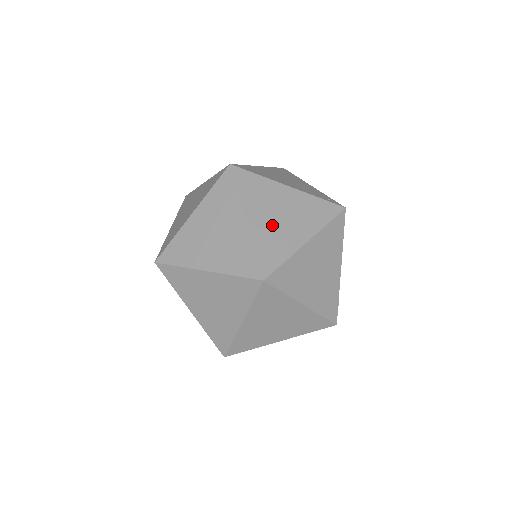
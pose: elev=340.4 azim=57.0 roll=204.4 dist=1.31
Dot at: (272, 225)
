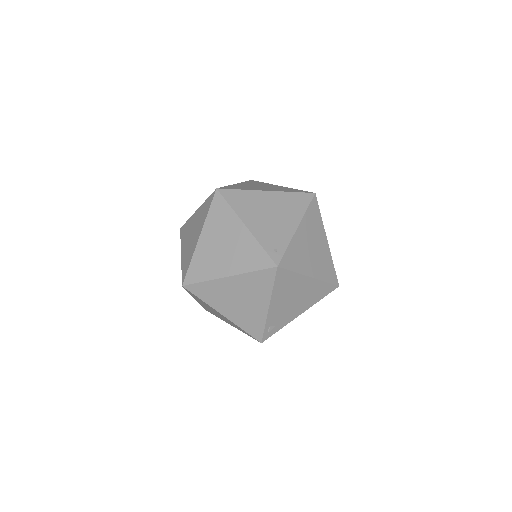
Dot at: (213, 251)
